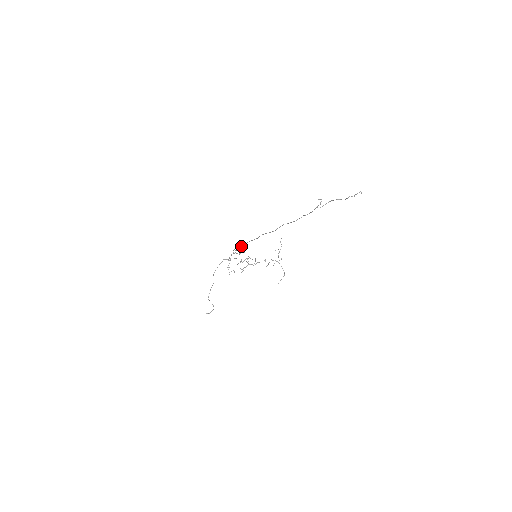
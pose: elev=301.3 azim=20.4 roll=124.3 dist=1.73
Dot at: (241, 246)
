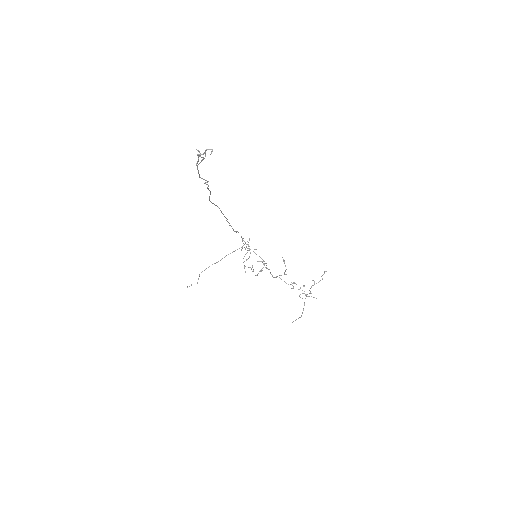
Dot at: occluded
